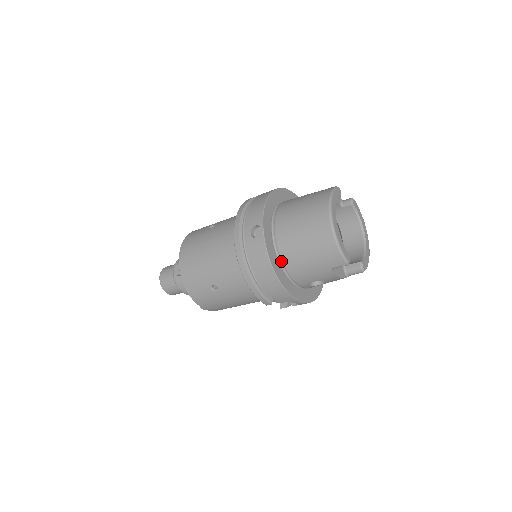
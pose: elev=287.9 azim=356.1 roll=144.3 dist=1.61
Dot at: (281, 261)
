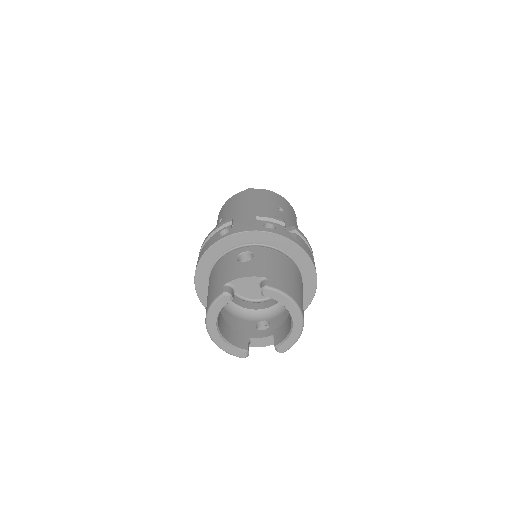
Dot at: occluded
